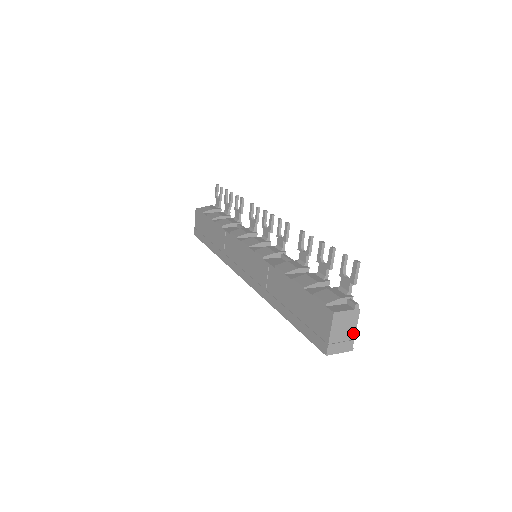
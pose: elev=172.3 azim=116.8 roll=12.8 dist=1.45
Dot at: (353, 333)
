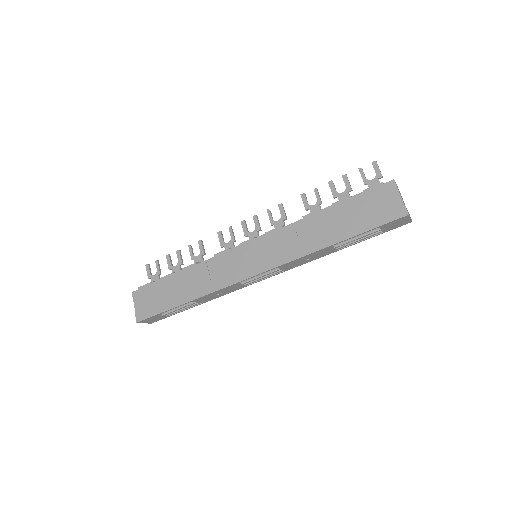
Dot at: occluded
